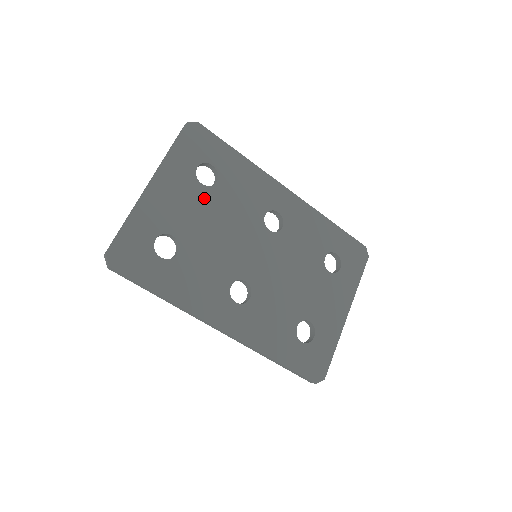
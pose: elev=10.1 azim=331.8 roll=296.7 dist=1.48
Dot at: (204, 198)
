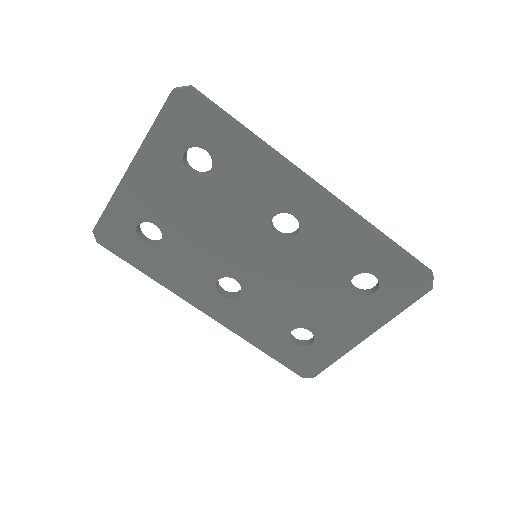
Dot at: (192, 190)
